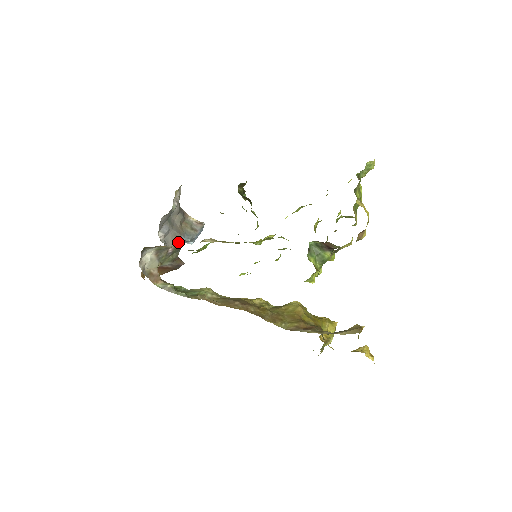
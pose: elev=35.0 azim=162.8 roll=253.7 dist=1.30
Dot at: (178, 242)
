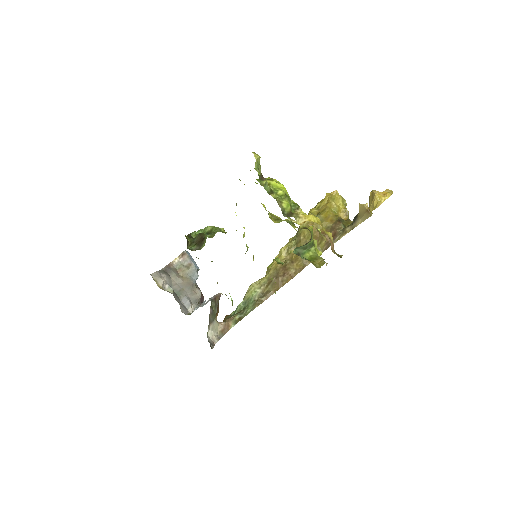
Dot at: (195, 285)
